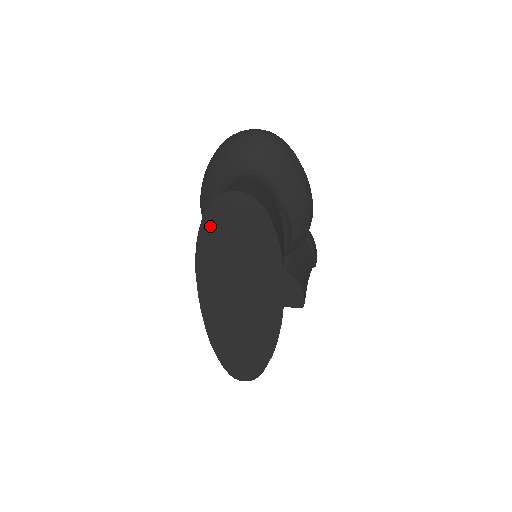
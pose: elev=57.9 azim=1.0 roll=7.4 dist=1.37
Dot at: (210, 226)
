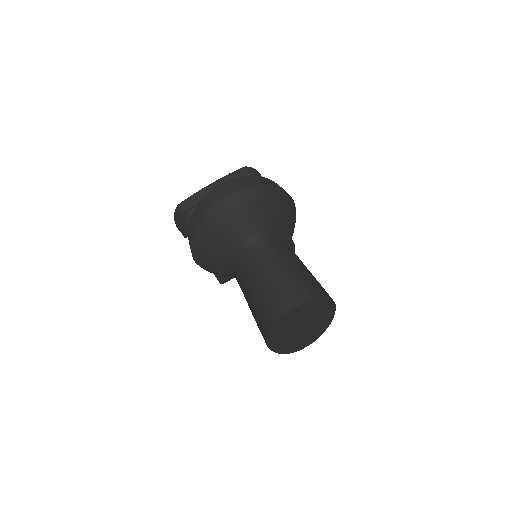
Dot at: (277, 329)
